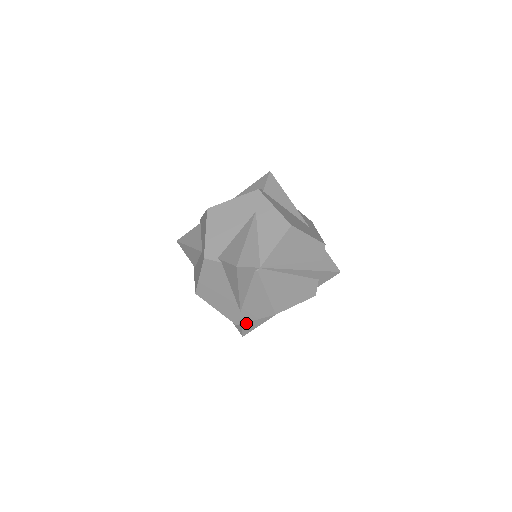
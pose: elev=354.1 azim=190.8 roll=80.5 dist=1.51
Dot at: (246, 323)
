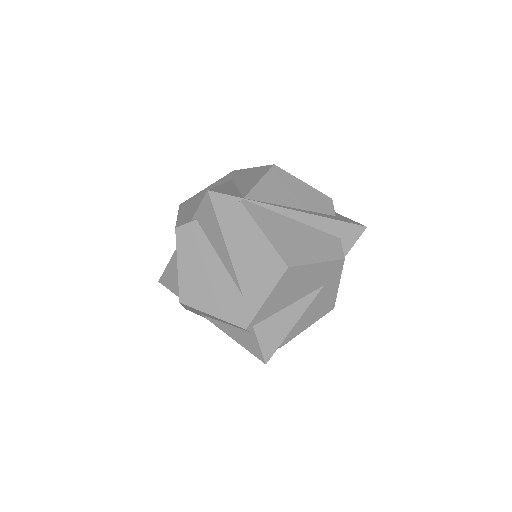
Dot at: (261, 328)
